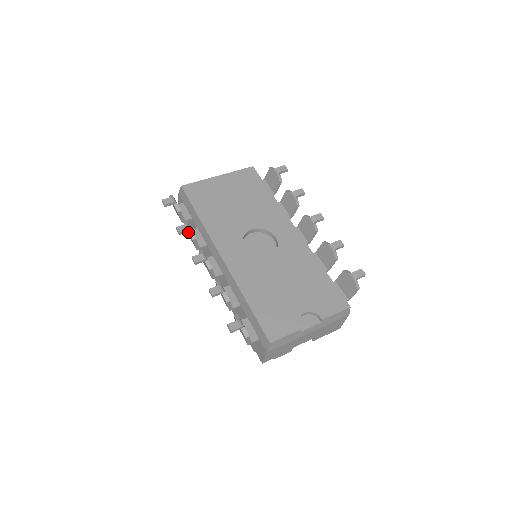
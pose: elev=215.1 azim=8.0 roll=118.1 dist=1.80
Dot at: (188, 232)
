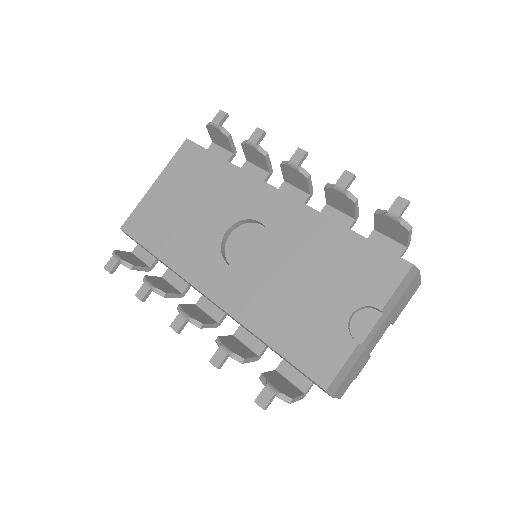
Dot at: occluded
